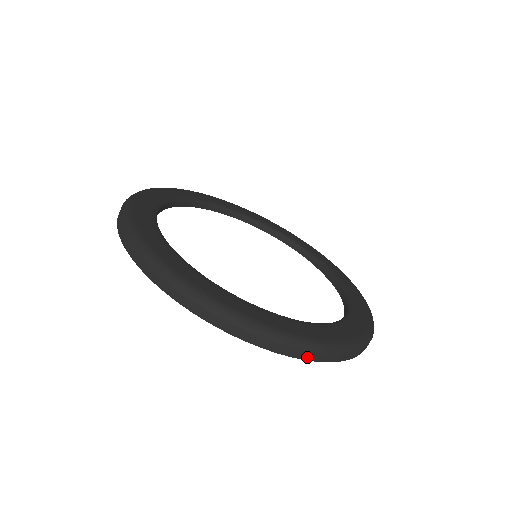
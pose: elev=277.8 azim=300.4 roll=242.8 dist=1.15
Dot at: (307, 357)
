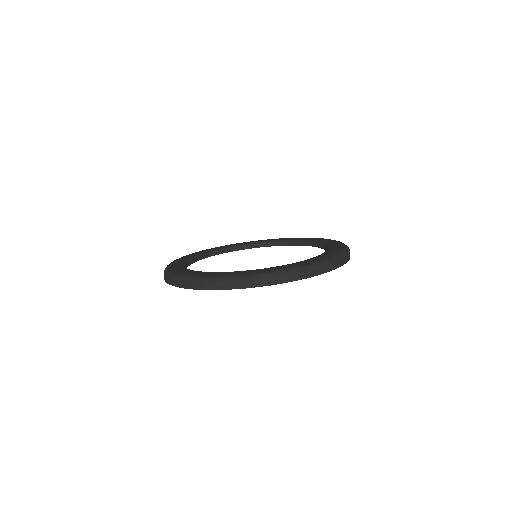
Dot at: (334, 267)
